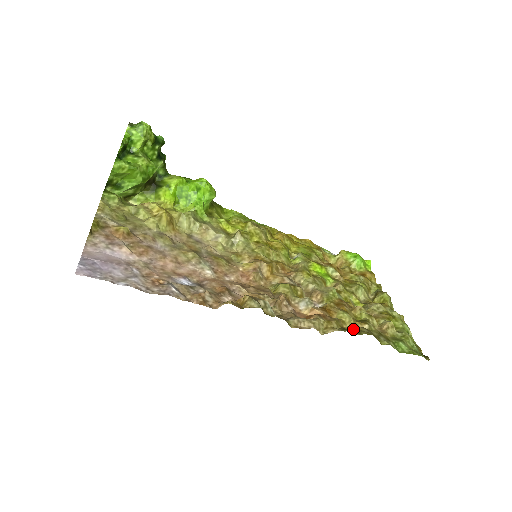
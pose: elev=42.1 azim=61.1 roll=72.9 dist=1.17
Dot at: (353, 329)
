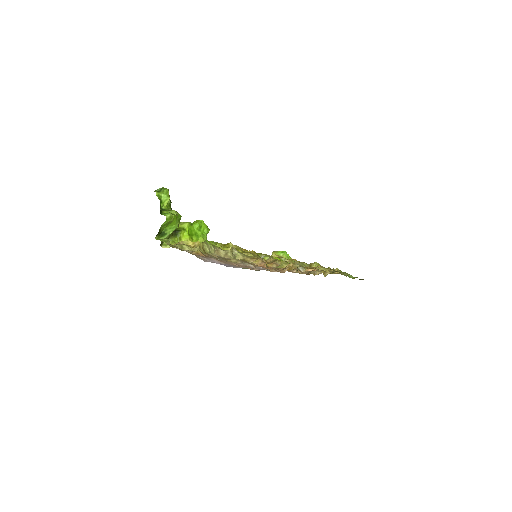
Dot at: (331, 273)
